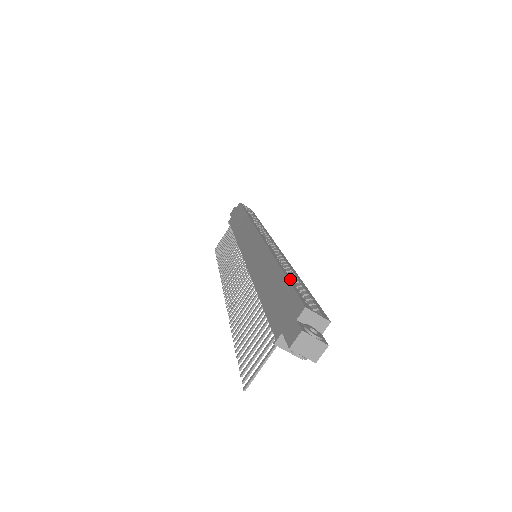
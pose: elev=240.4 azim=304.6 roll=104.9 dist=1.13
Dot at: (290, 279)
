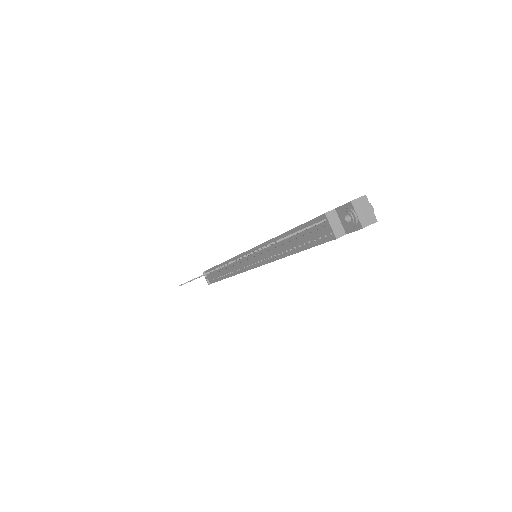
Dot at: occluded
